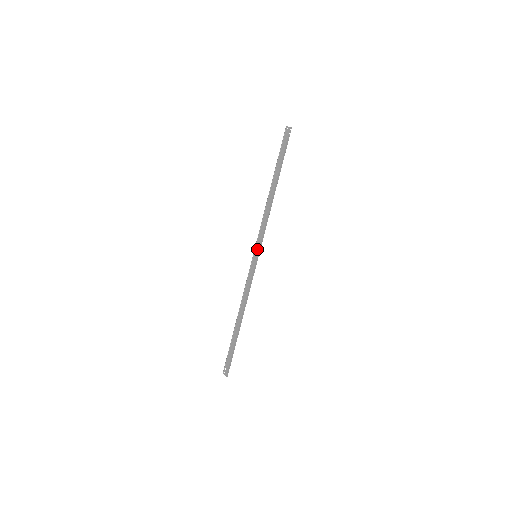
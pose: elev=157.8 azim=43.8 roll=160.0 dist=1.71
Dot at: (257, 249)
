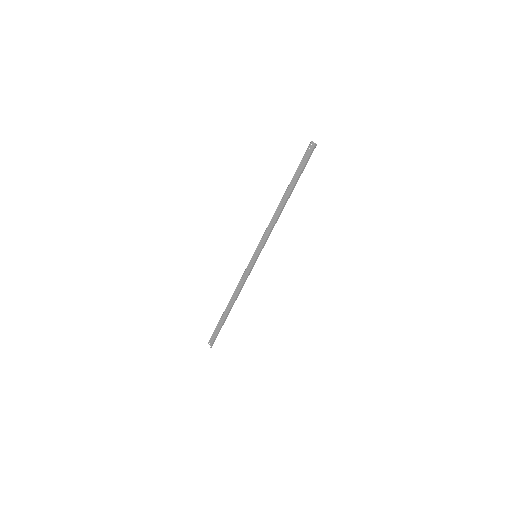
Dot at: (258, 250)
